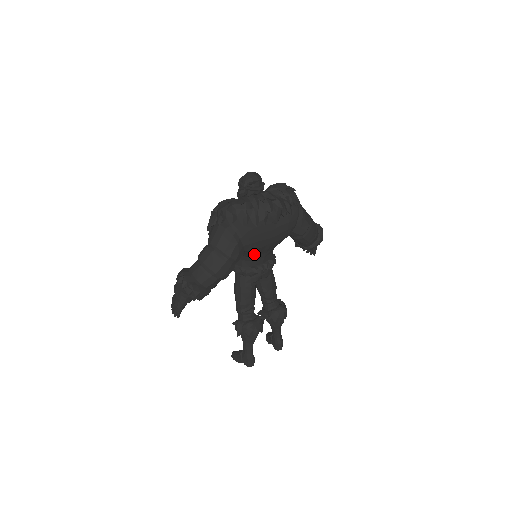
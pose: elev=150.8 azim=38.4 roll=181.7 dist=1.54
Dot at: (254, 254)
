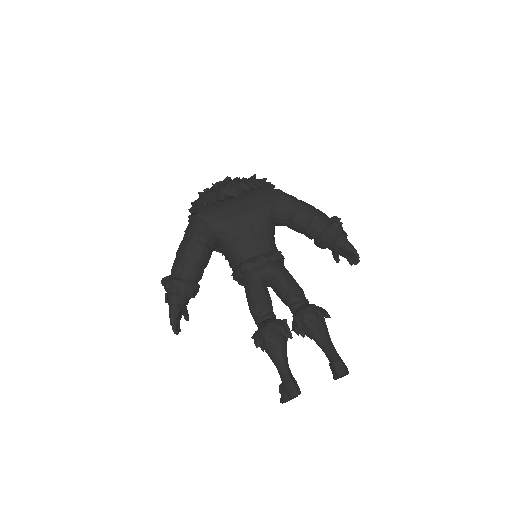
Dot at: (235, 240)
